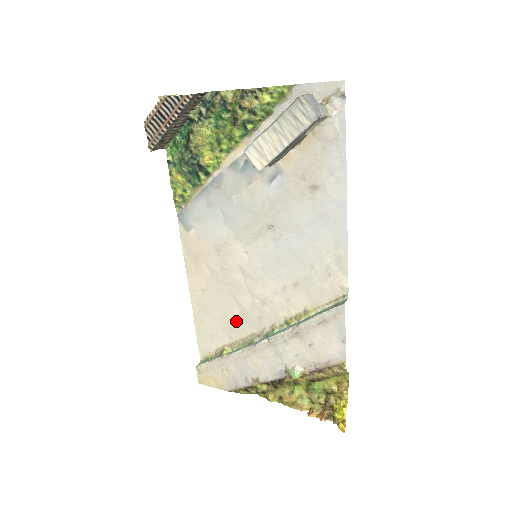
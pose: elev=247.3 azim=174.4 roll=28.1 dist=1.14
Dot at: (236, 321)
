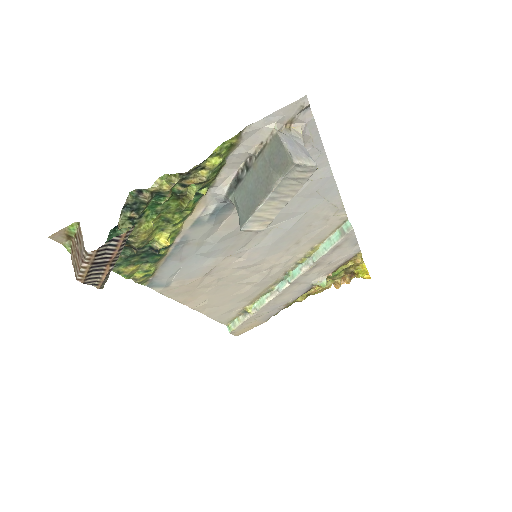
Dot at: (250, 292)
